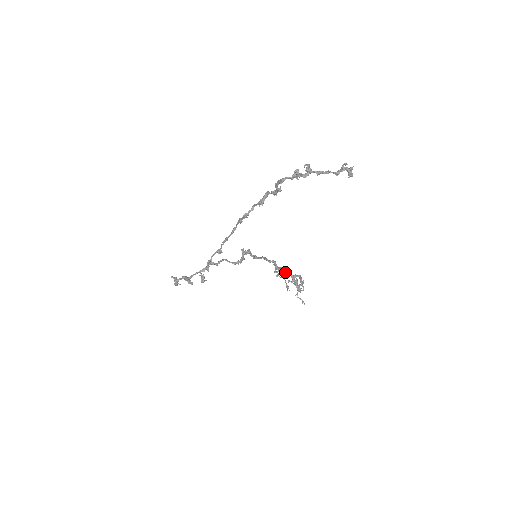
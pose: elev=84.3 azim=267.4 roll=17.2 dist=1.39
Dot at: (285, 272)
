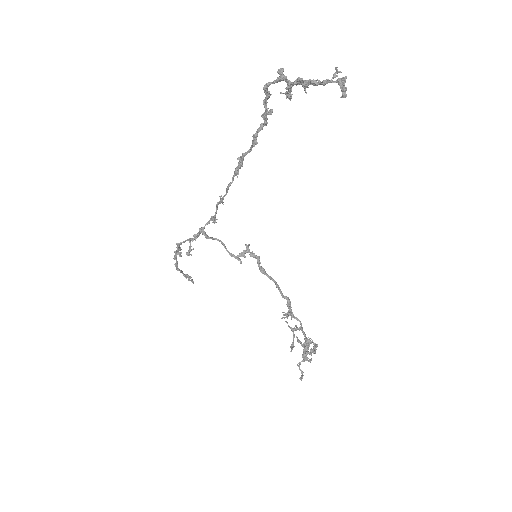
Dot at: (300, 327)
